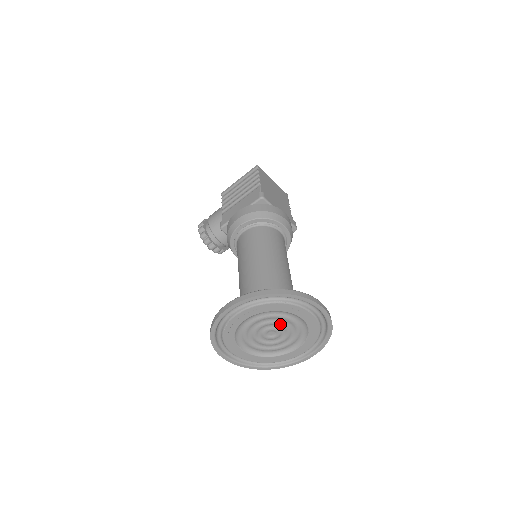
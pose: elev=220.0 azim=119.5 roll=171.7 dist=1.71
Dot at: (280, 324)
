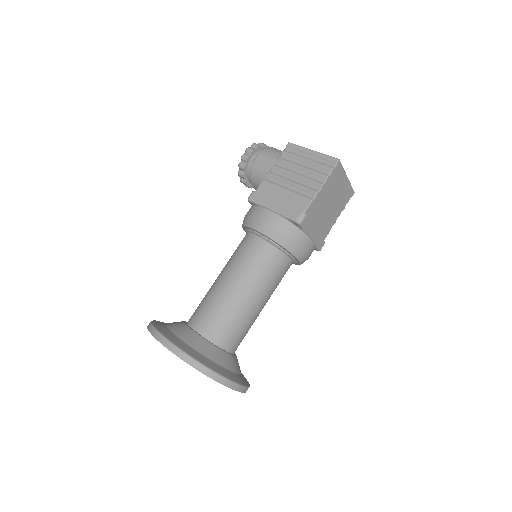
Dot at: occluded
